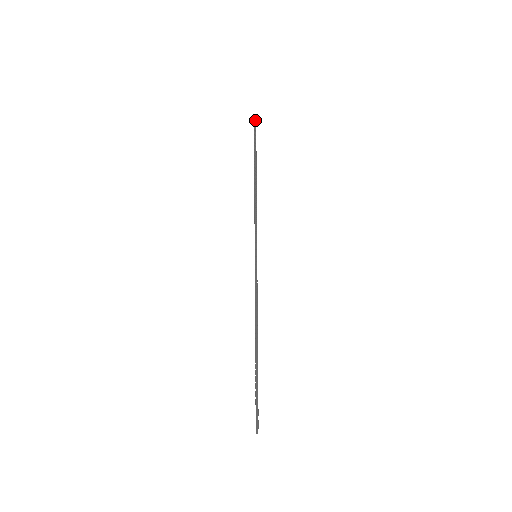
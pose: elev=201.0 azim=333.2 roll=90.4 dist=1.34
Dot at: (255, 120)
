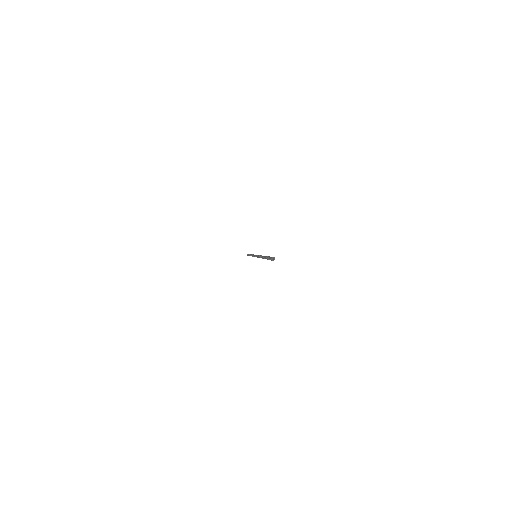
Dot at: occluded
